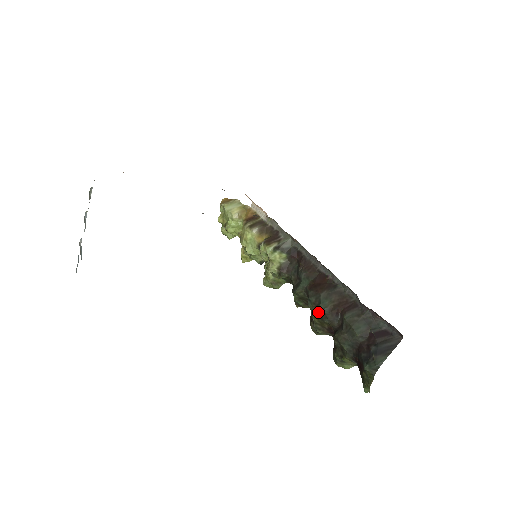
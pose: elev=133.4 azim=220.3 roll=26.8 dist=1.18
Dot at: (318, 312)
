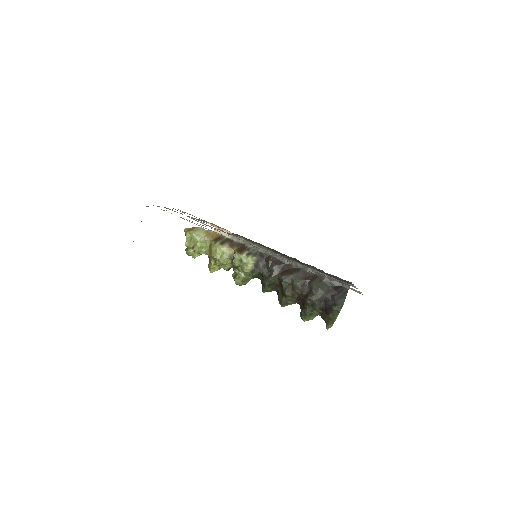
Dot at: (291, 288)
